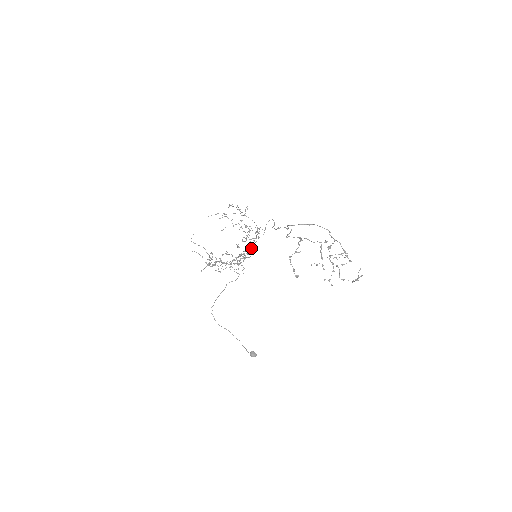
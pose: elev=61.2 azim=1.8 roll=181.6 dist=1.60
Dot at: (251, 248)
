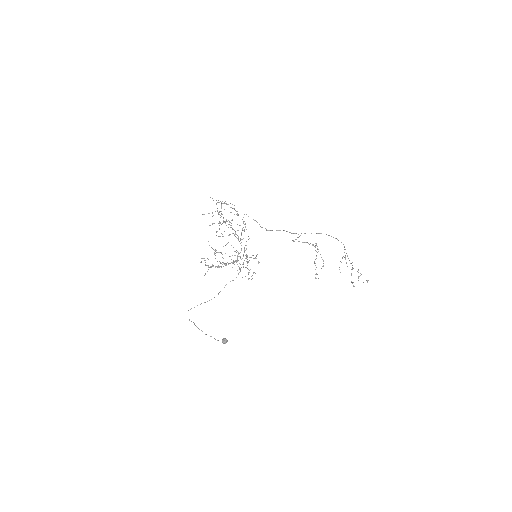
Dot at: occluded
